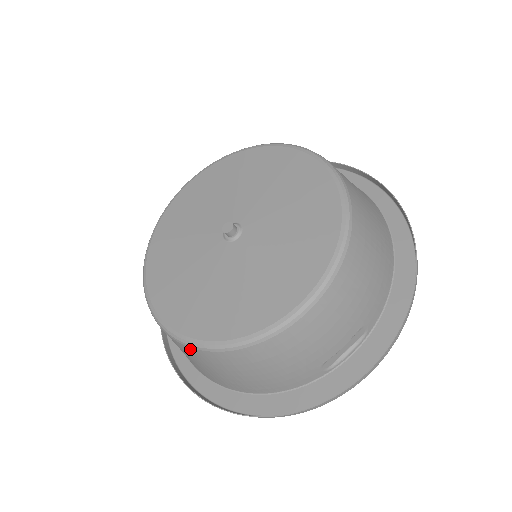
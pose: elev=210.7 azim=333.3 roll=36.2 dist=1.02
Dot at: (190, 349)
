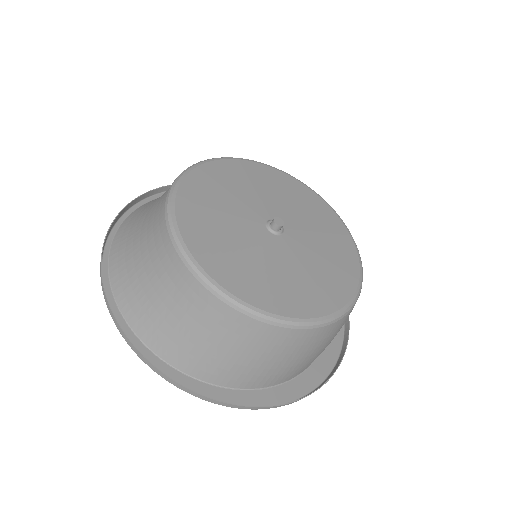
Dot at: (291, 332)
